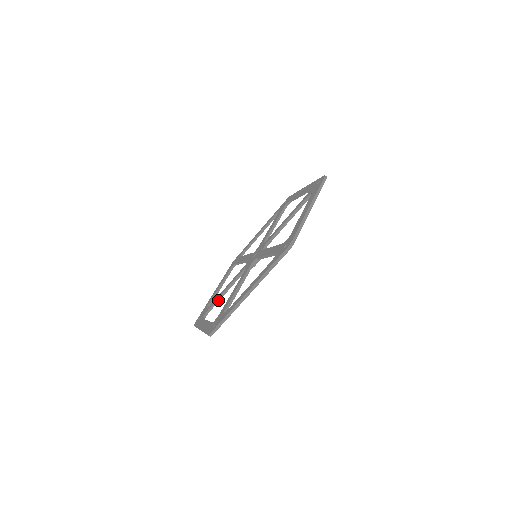
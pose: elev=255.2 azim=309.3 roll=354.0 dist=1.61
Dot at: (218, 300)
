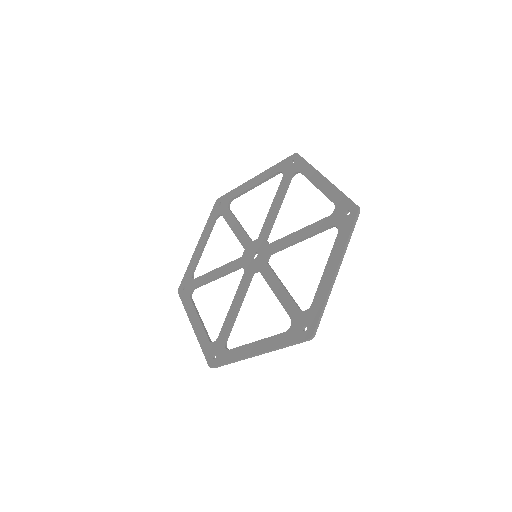
Dot at: (228, 224)
